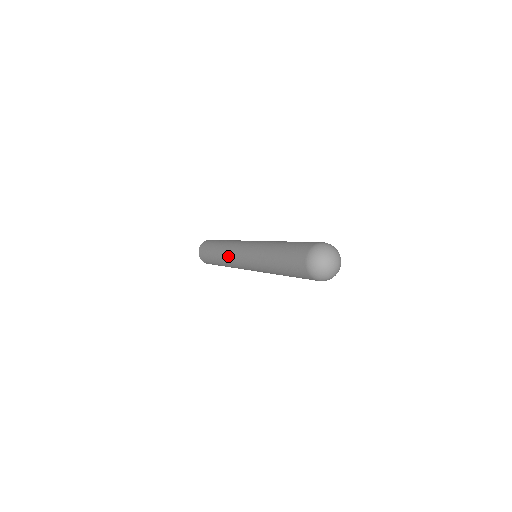
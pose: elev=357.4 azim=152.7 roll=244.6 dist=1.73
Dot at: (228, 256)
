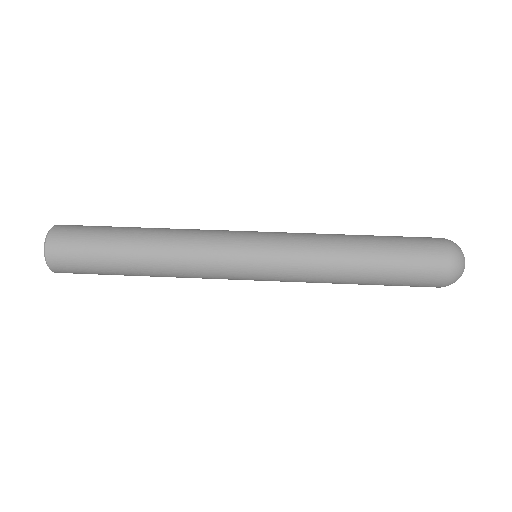
Dot at: occluded
